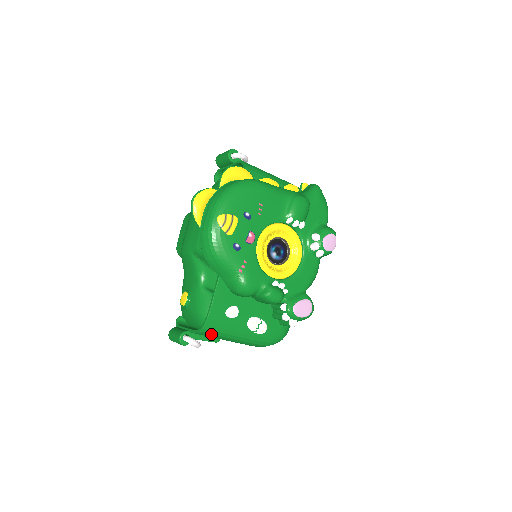
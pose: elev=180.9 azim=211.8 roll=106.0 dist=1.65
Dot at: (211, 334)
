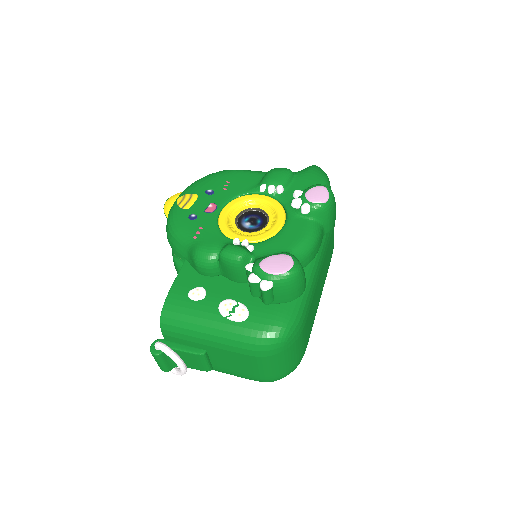
Dot at: (175, 327)
